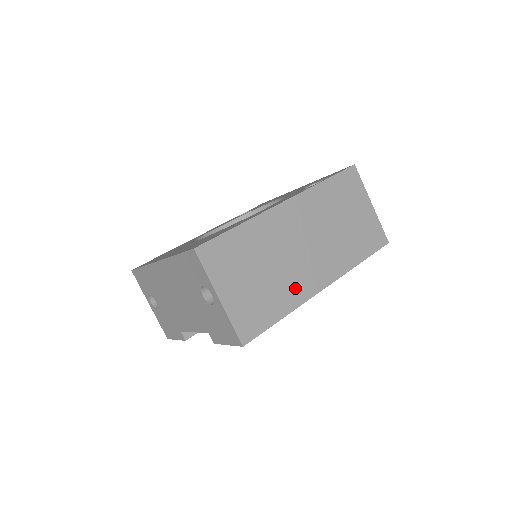
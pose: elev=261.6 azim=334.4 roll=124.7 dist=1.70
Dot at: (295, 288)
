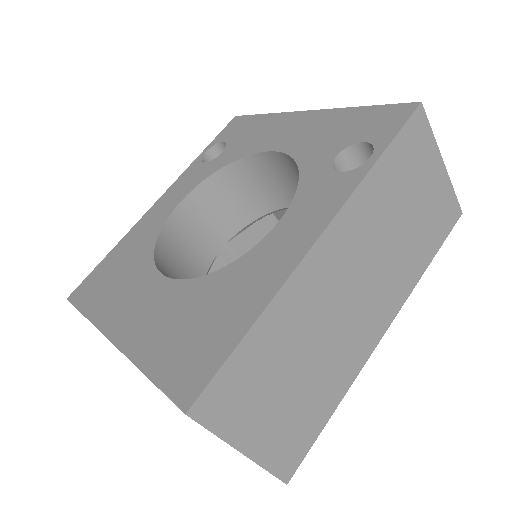
Dot at: (346, 362)
